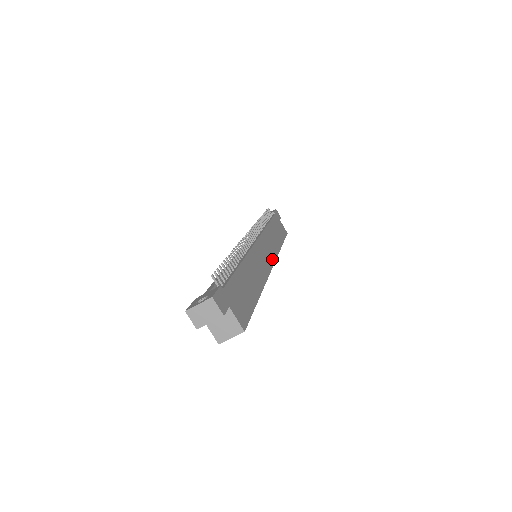
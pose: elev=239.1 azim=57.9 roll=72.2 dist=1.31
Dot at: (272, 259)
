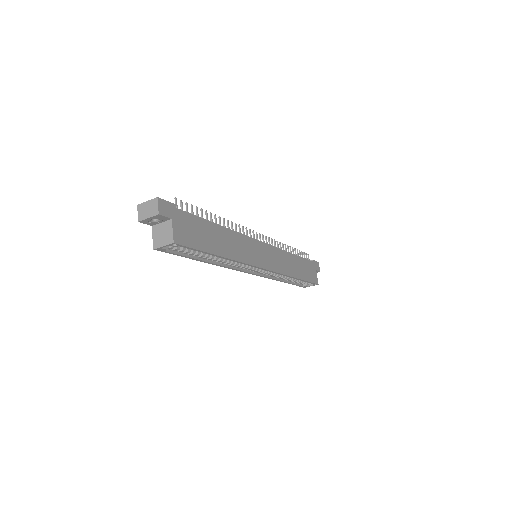
Dot at: (270, 267)
